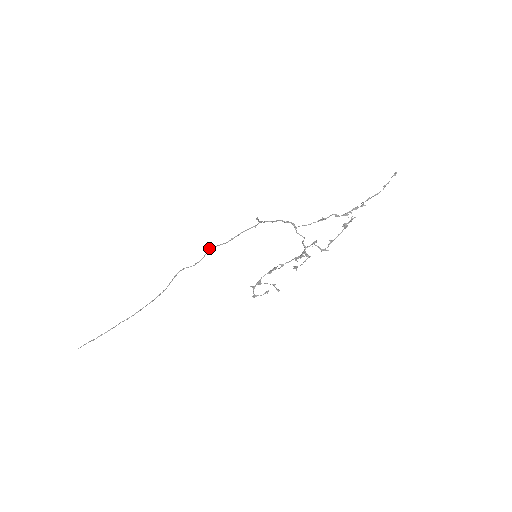
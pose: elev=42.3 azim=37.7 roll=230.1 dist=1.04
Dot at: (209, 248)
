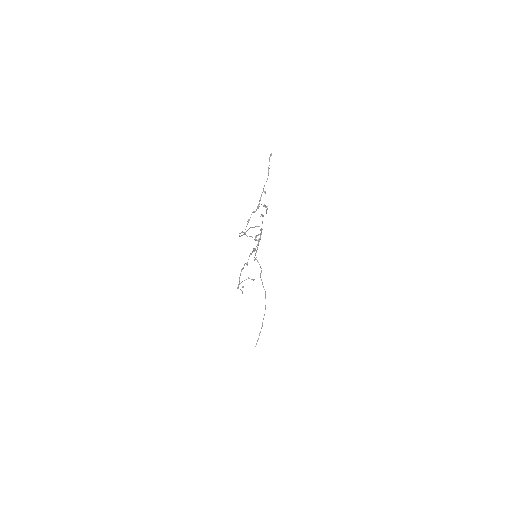
Dot at: occluded
